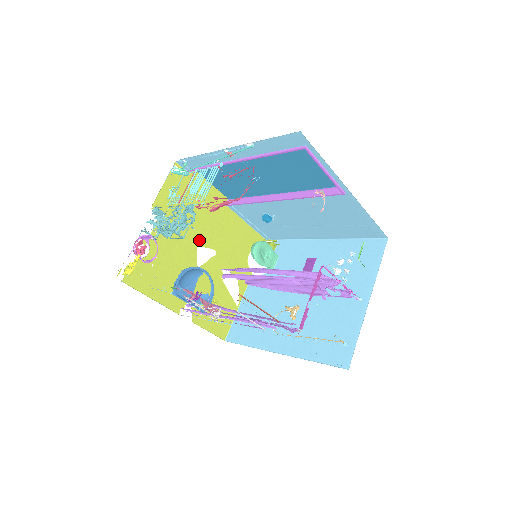
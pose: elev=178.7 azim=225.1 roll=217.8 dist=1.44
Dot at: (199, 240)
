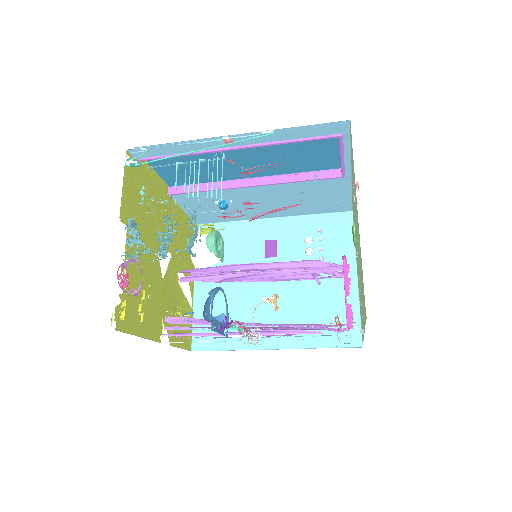
Dot at: (158, 245)
